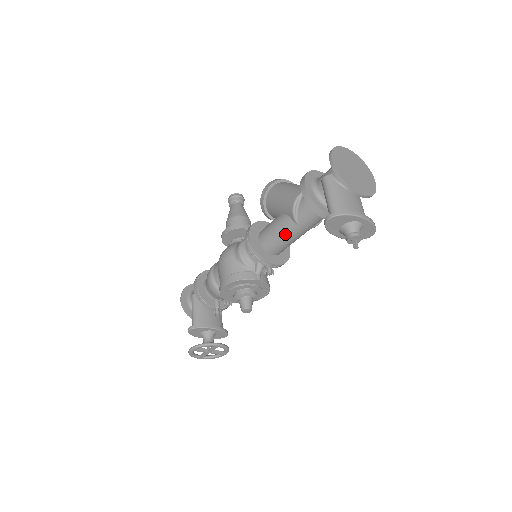
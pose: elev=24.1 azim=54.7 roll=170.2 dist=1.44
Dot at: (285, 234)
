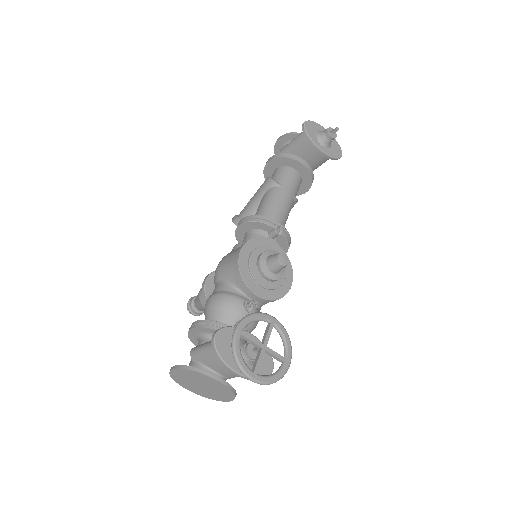
Dot at: (275, 200)
